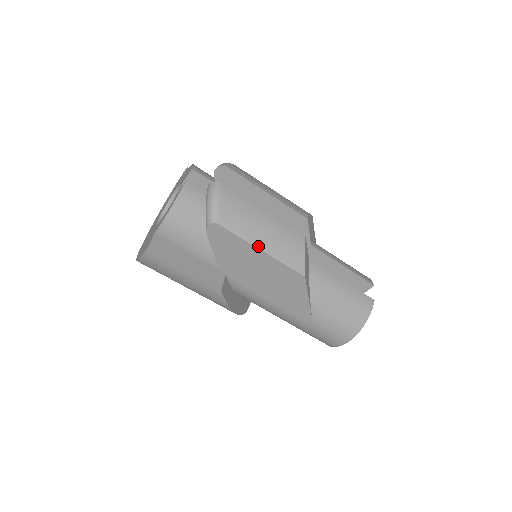
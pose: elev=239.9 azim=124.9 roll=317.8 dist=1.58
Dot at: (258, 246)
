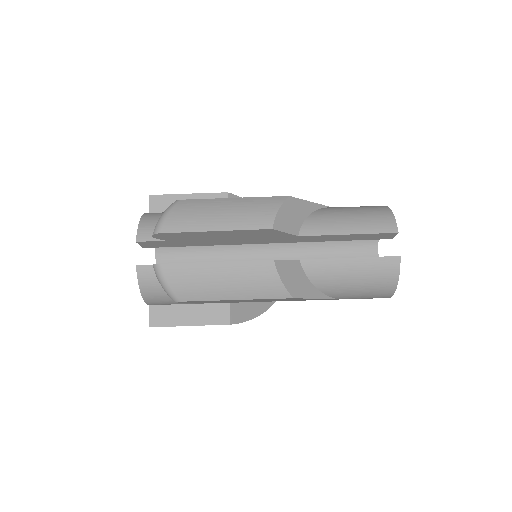
Dot at: (229, 298)
